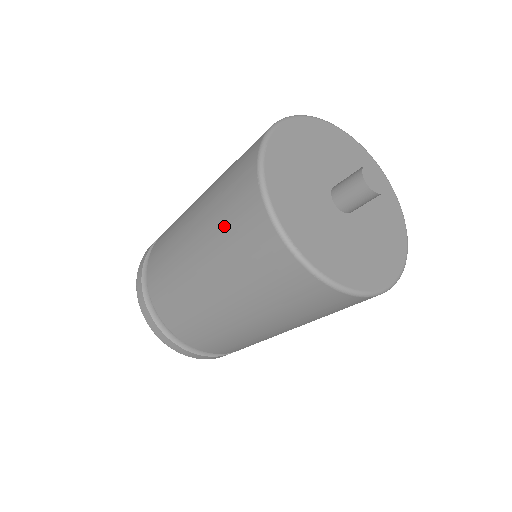
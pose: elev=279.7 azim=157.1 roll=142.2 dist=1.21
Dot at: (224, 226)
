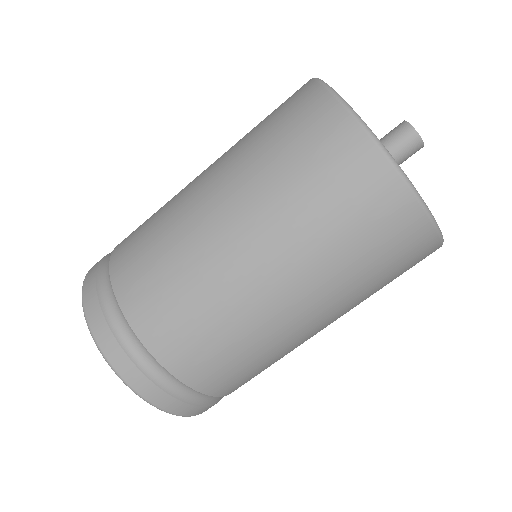
Dot at: (285, 165)
